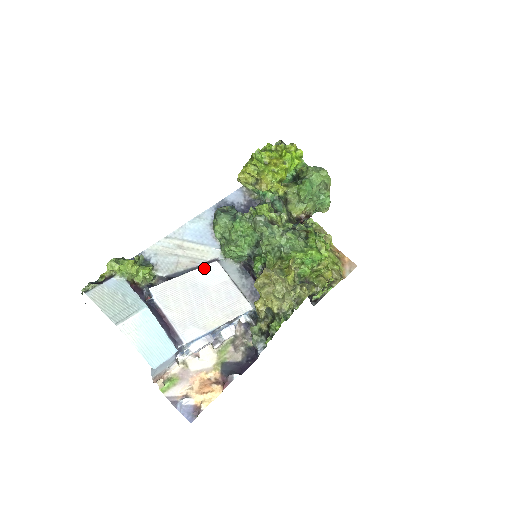
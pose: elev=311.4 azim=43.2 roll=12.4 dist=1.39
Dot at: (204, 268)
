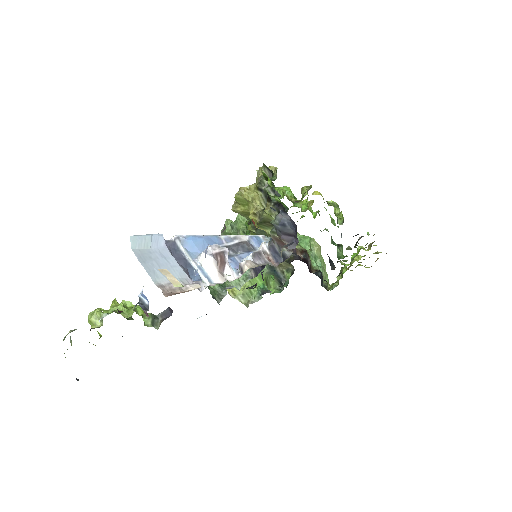
Dot at: occluded
